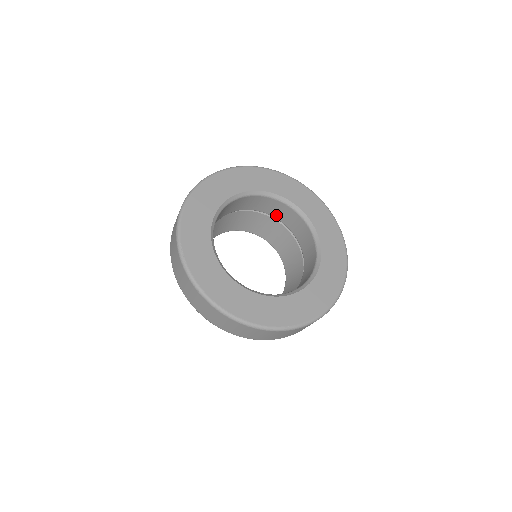
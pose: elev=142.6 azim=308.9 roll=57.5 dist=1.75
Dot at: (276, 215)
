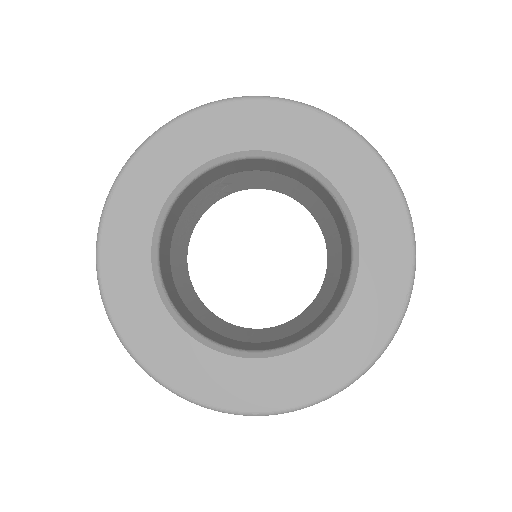
Dot at: (334, 215)
